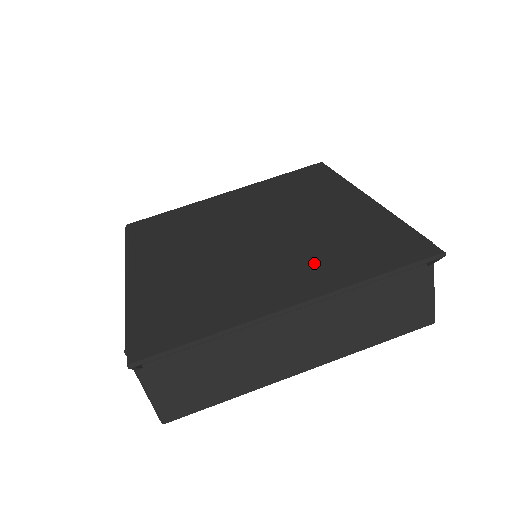
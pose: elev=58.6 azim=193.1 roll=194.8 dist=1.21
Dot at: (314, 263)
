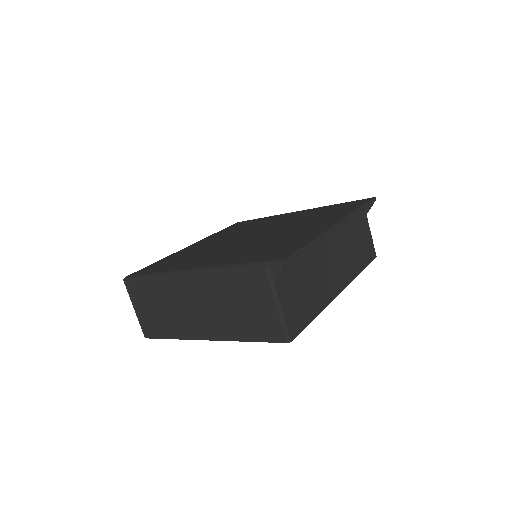
Dot at: (319, 219)
